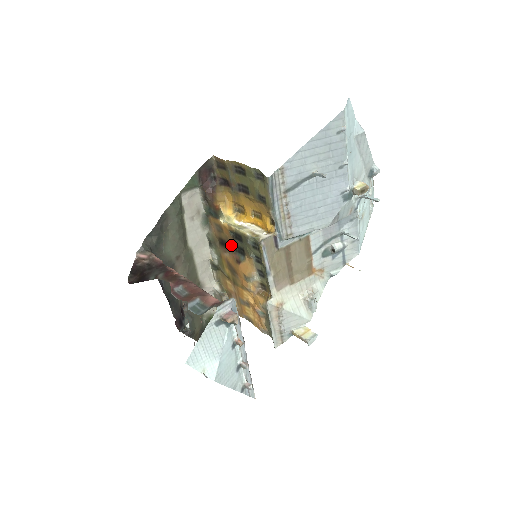
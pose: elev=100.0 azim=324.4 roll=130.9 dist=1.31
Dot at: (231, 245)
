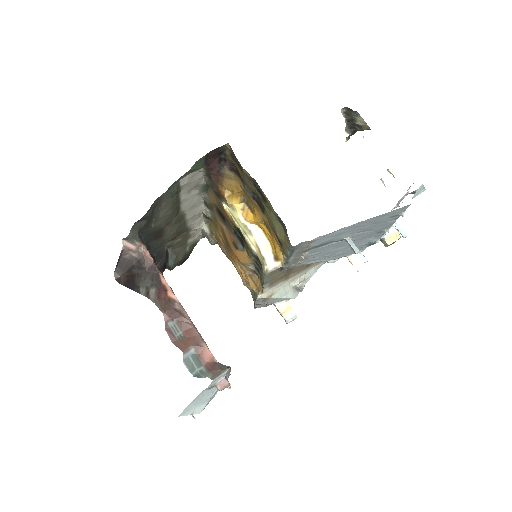
Dot at: (230, 226)
